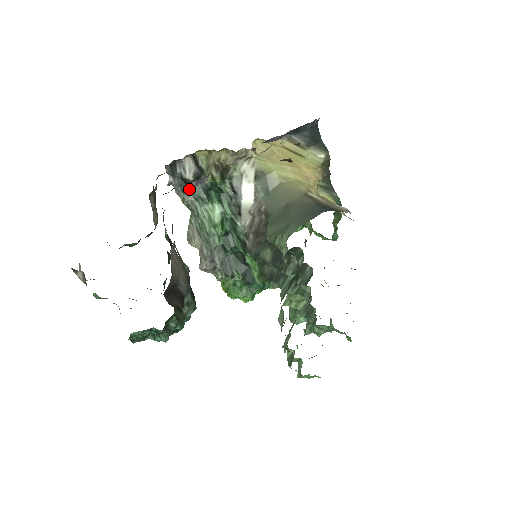
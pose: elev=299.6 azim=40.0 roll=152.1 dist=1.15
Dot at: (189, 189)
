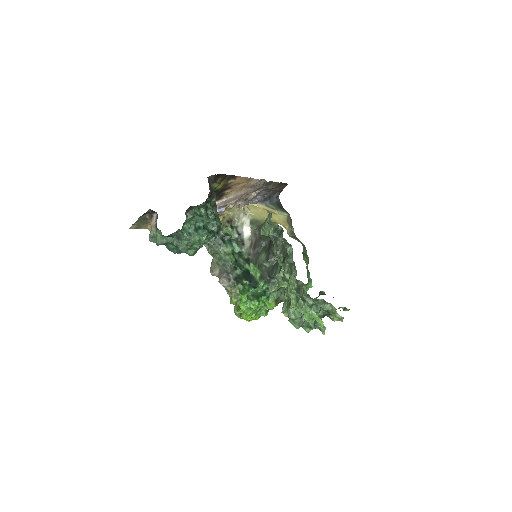
Dot at: (212, 242)
